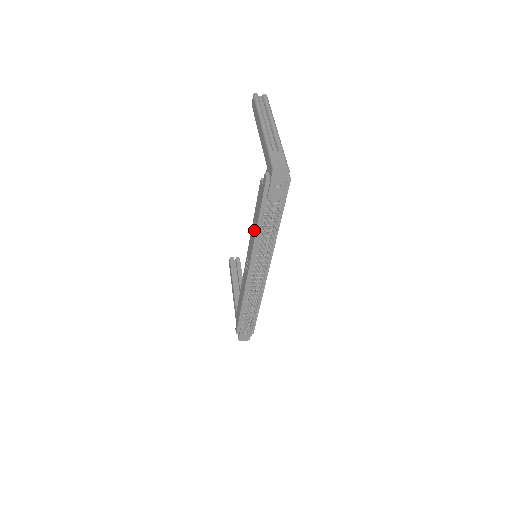
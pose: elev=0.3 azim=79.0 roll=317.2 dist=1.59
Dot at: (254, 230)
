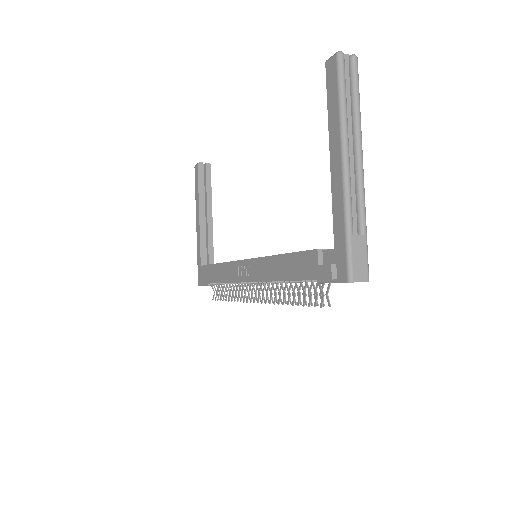
Dot at: (275, 272)
